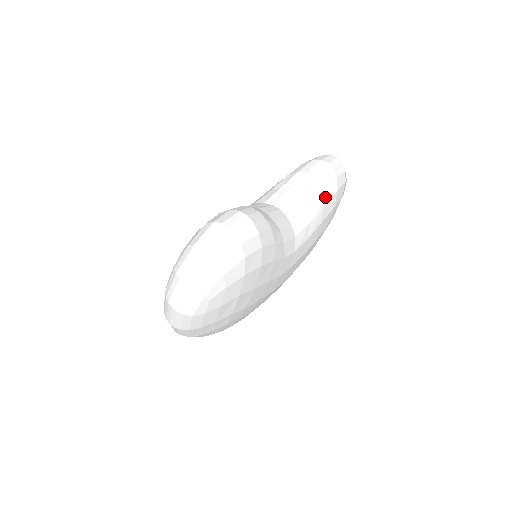
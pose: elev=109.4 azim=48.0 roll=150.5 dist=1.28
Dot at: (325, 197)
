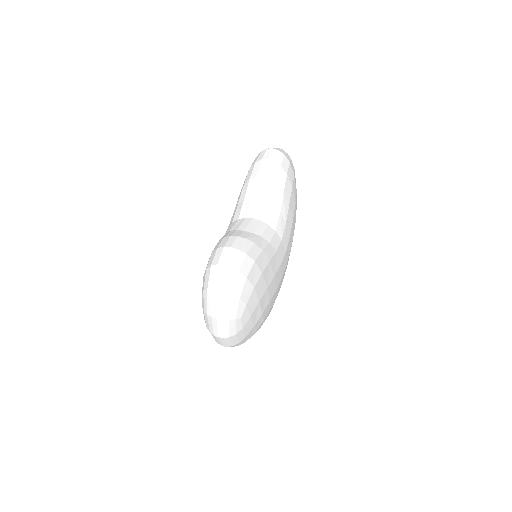
Dot at: (280, 186)
